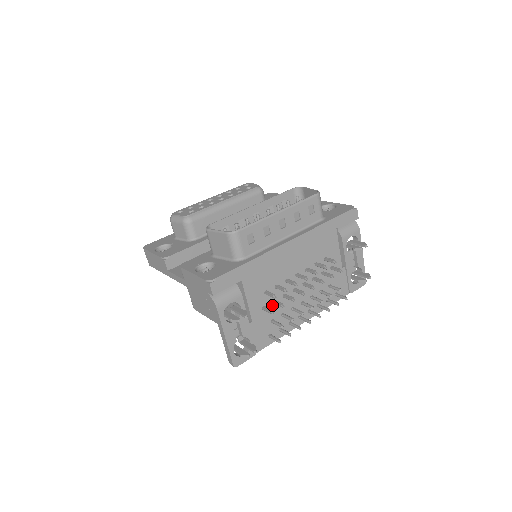
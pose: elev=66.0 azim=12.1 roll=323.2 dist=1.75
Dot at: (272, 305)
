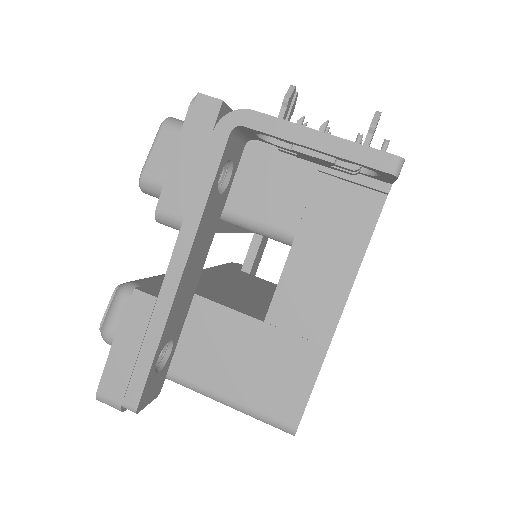
Dot at: occluded
